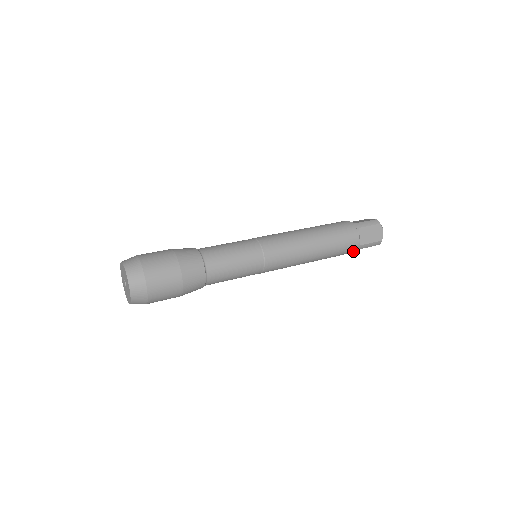
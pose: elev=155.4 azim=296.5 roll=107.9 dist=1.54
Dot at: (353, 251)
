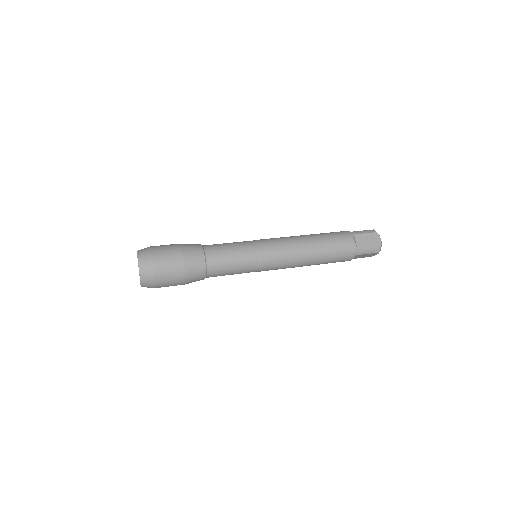
Dot at: (351, 256)
